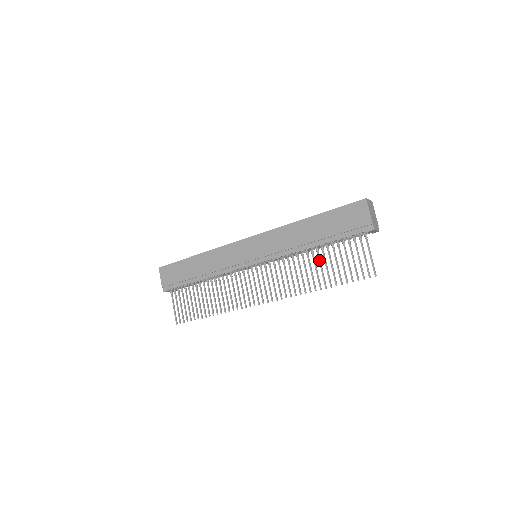
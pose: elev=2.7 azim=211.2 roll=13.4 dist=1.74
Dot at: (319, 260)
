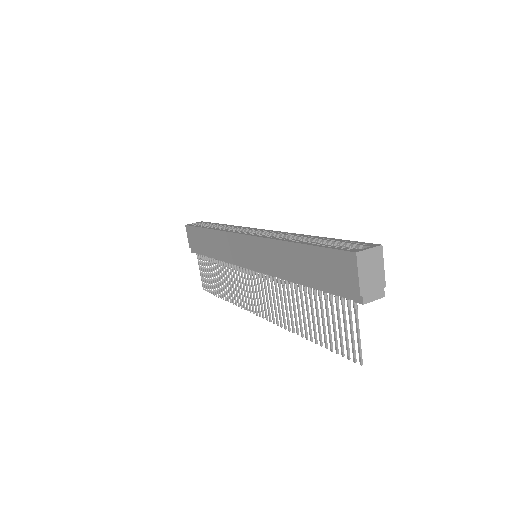
Dot at: (305, 303)
